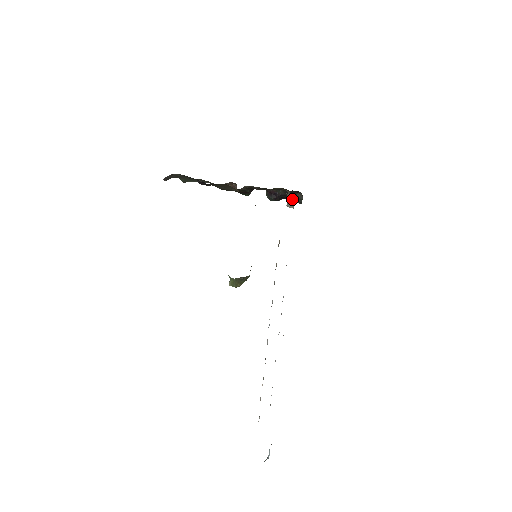
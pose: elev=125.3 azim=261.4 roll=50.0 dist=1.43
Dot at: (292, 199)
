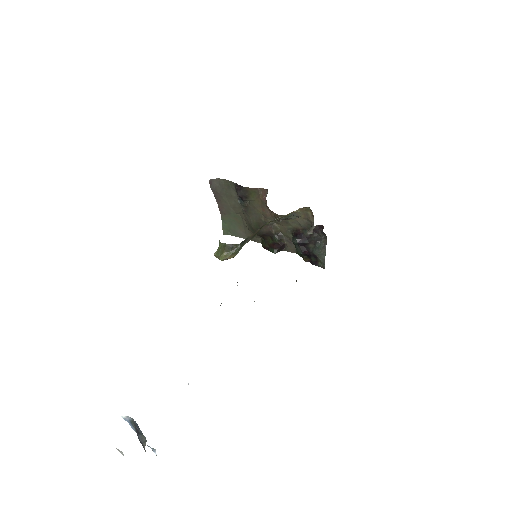
Dot at: (316, 251)
